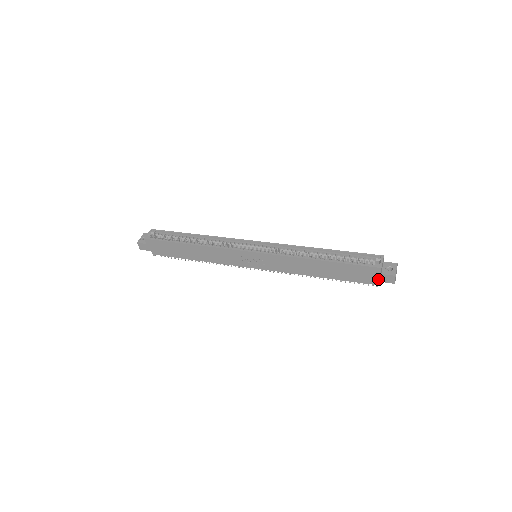
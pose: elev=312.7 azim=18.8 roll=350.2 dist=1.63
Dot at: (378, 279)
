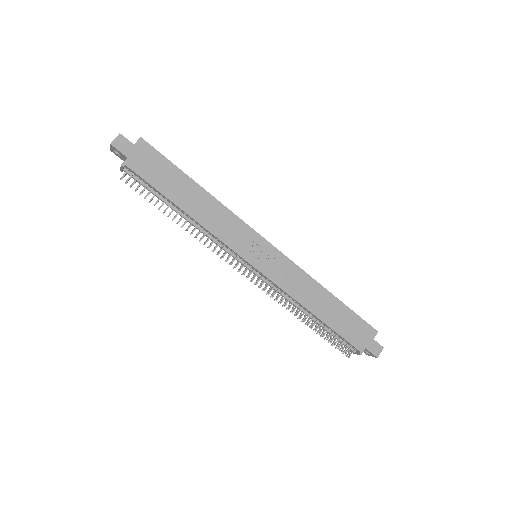
Dot at: (367, 345)
